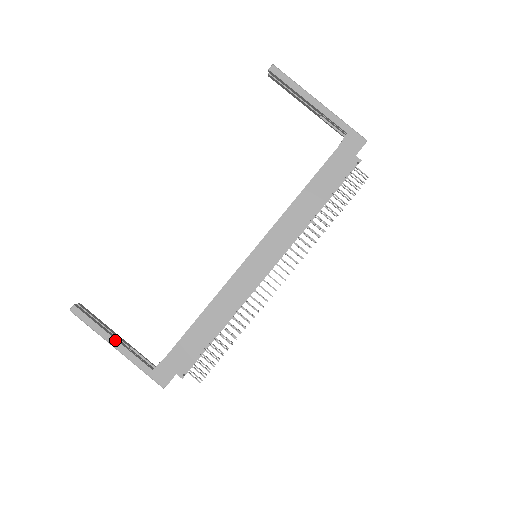
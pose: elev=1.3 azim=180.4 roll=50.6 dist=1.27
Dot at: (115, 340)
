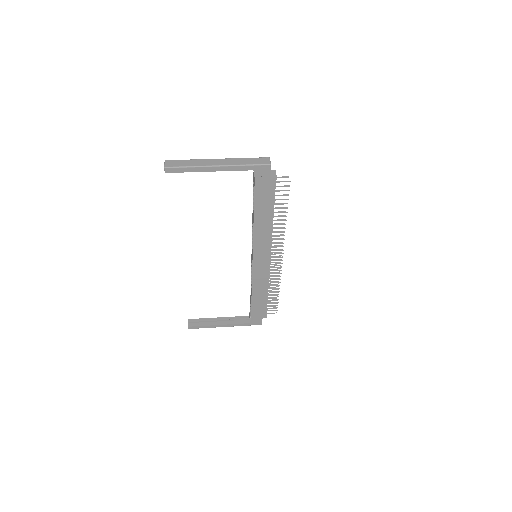
Dot at: (221, 325)
